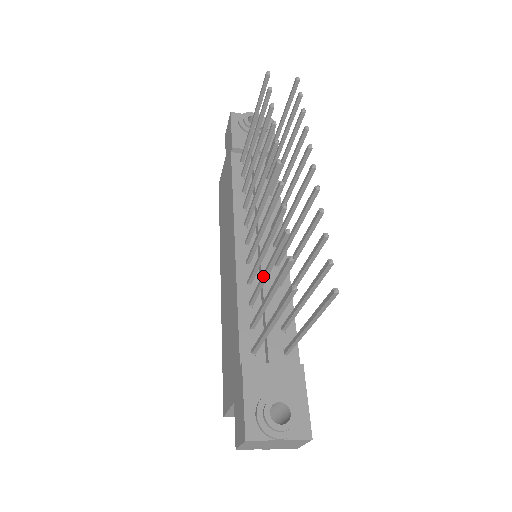
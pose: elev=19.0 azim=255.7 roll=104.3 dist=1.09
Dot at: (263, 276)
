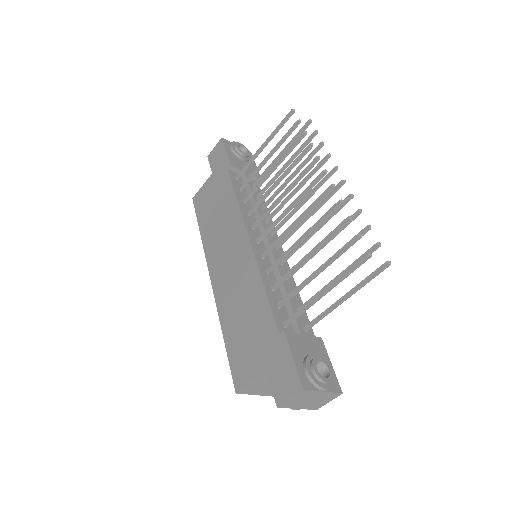
Dot at: (305, 258)
